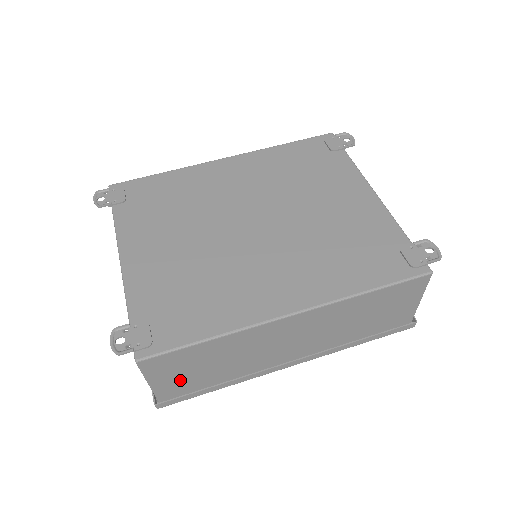
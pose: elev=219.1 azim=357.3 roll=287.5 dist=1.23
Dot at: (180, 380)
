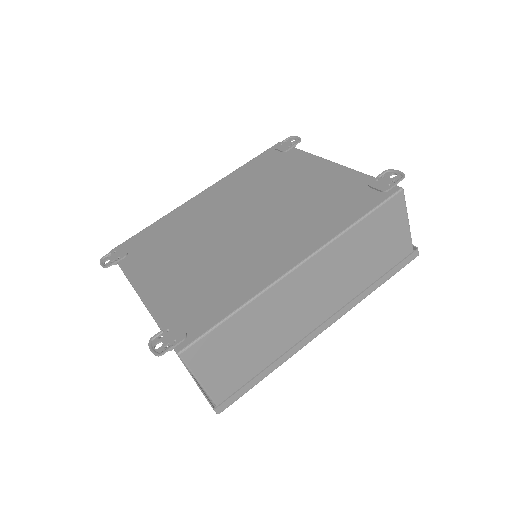
Dot at: (227, 372)
